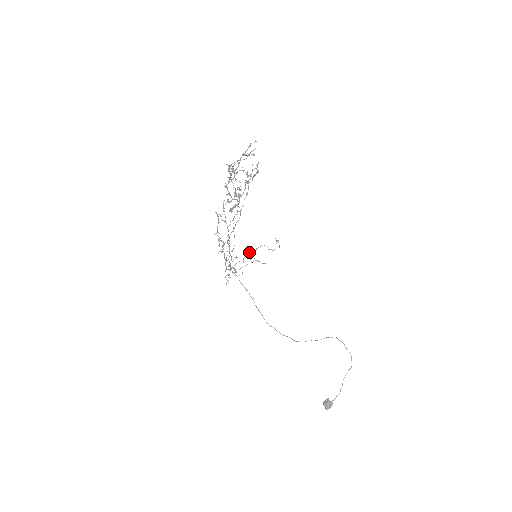
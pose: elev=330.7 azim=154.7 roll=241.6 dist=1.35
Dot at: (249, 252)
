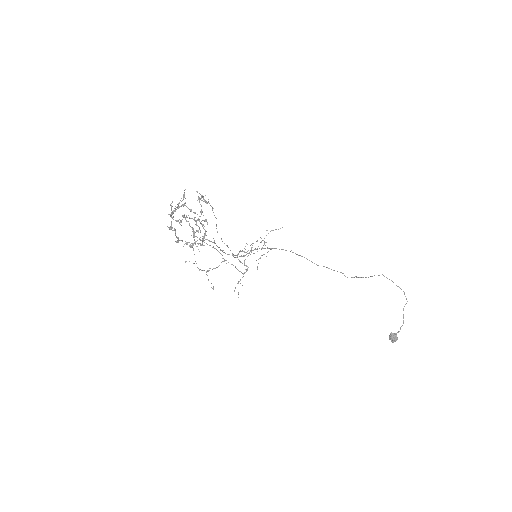
Dot at: (252, 245)
